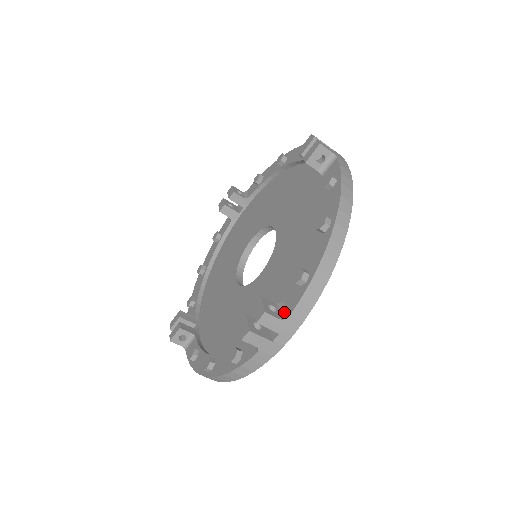
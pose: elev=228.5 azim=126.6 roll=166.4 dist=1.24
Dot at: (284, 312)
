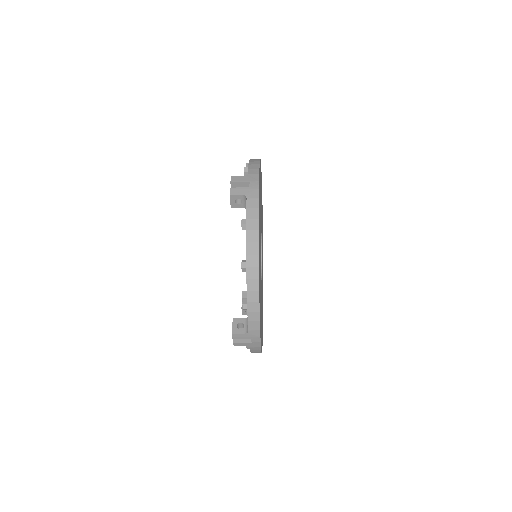
Dot at: occluded
